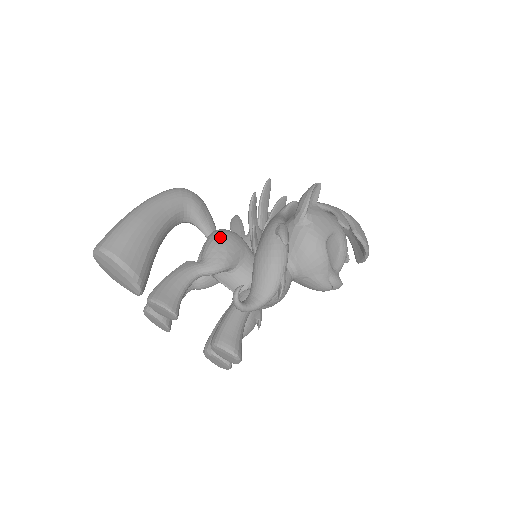
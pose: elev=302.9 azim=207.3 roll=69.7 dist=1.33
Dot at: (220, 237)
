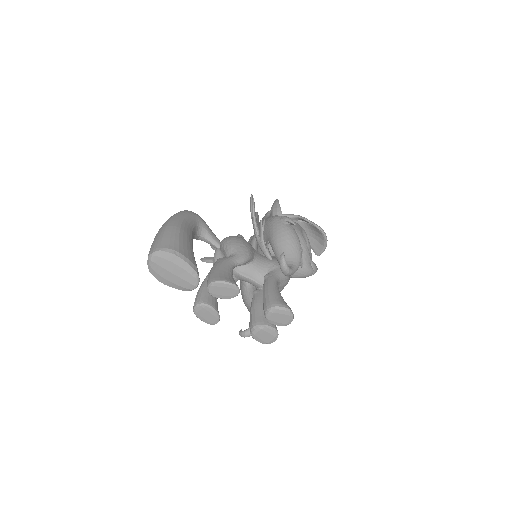
Dot at: (235, 238)
